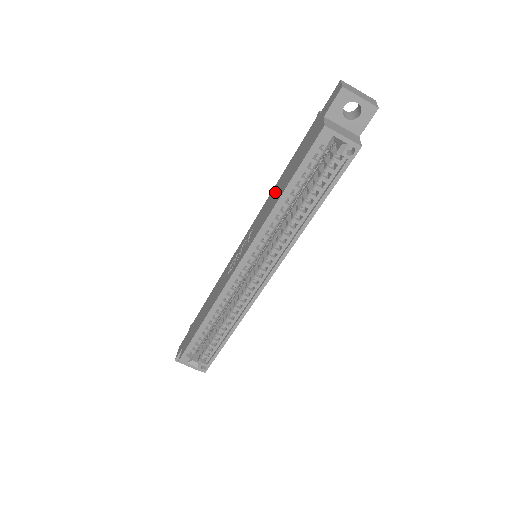
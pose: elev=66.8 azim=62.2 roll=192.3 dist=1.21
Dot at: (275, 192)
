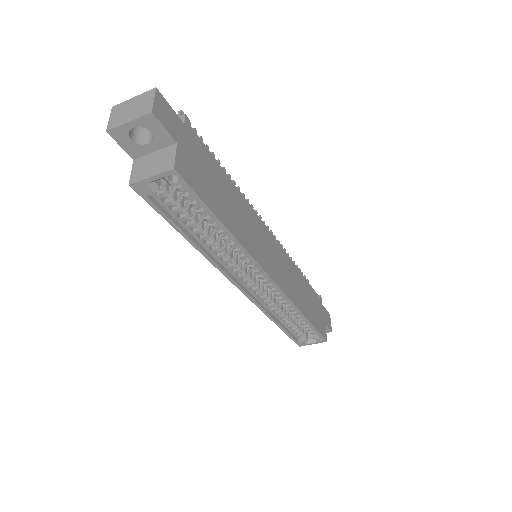
Dot at: occluded
